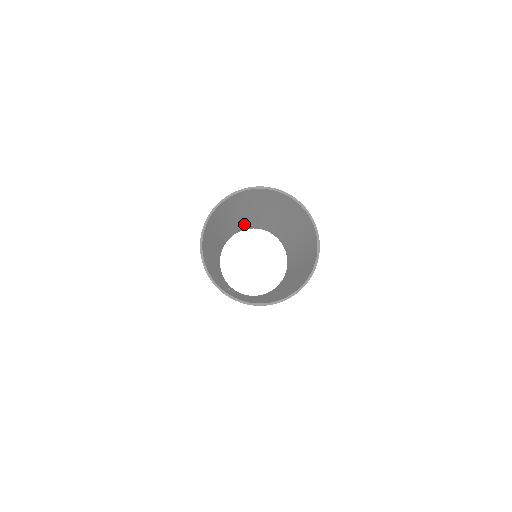
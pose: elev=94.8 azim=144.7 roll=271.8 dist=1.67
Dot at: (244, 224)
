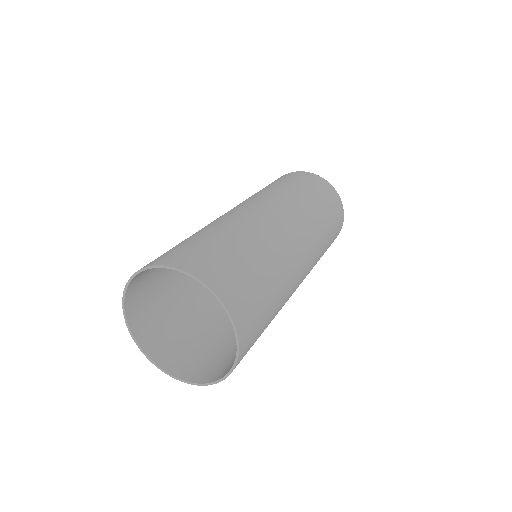
Dot at: occluded
